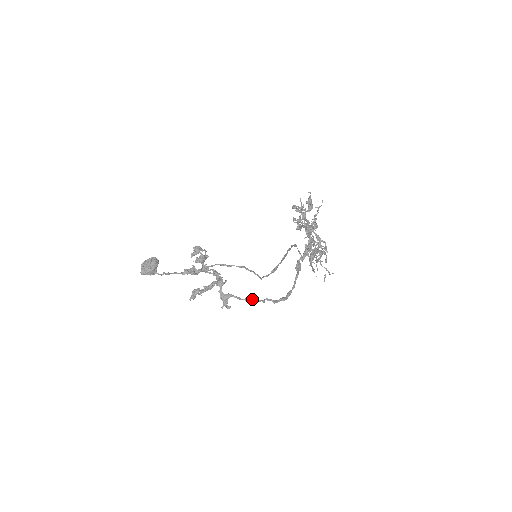
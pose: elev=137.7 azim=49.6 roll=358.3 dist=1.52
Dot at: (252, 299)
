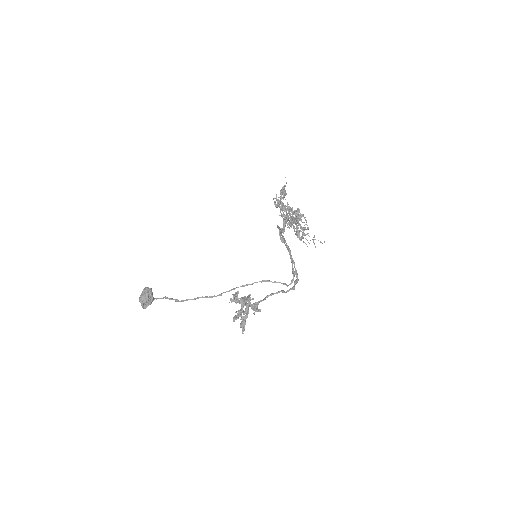
Dot at: (272, 293)
